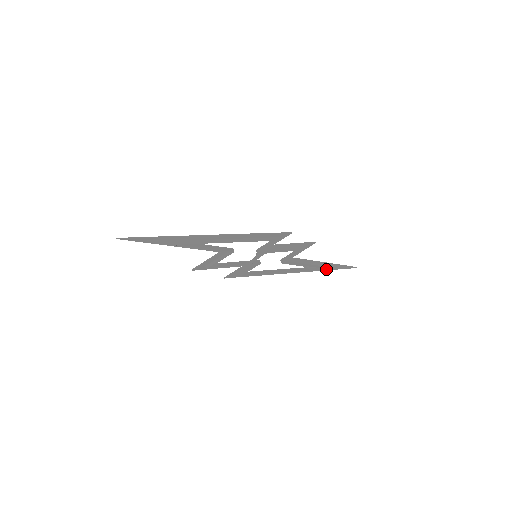
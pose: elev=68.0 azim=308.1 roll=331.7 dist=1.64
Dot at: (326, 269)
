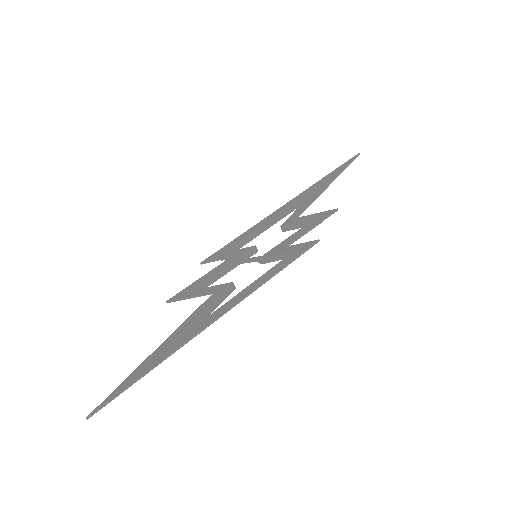
Dot at: occluded
